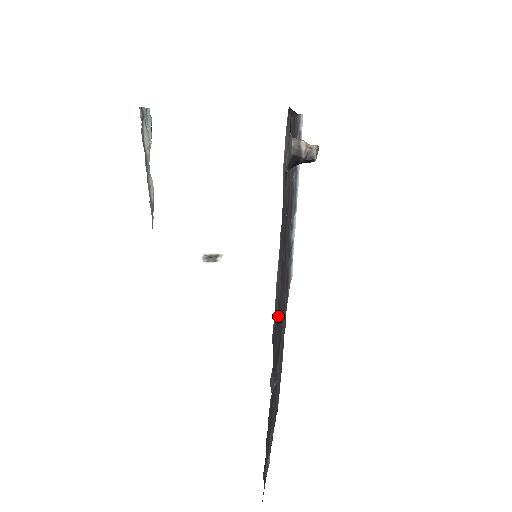
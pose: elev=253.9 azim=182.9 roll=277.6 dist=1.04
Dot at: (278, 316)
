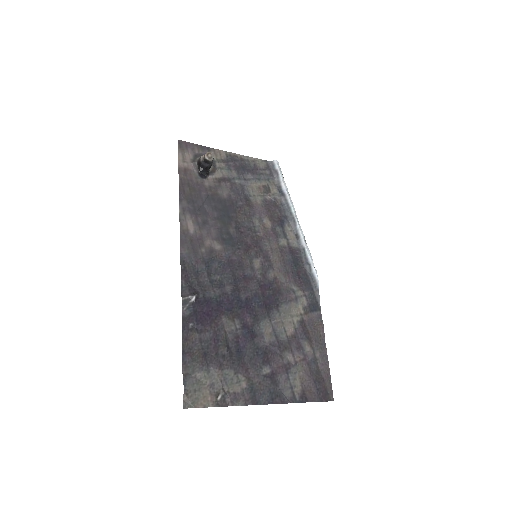
Dot at: (228, 270)
